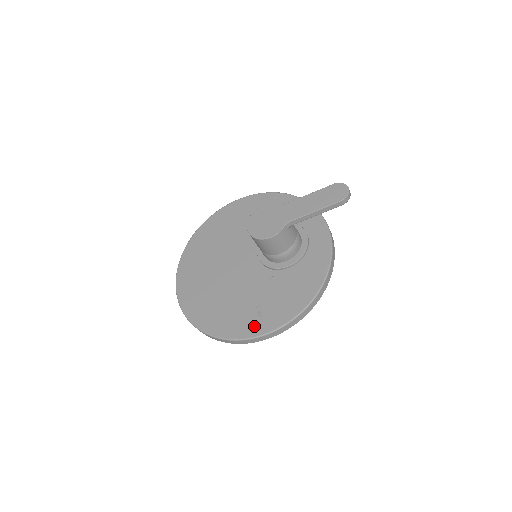
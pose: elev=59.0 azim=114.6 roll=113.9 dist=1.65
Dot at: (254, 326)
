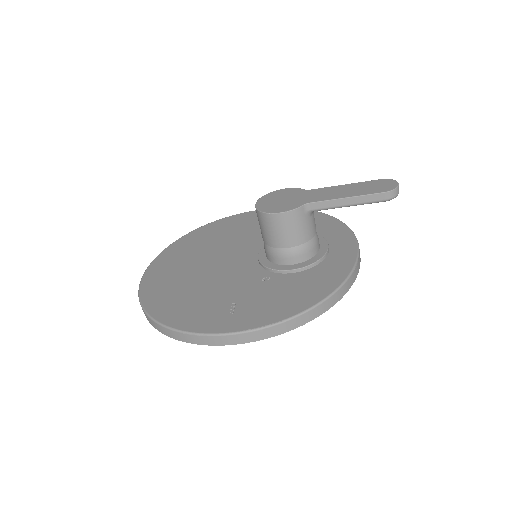
Dot at: (217, 322)
